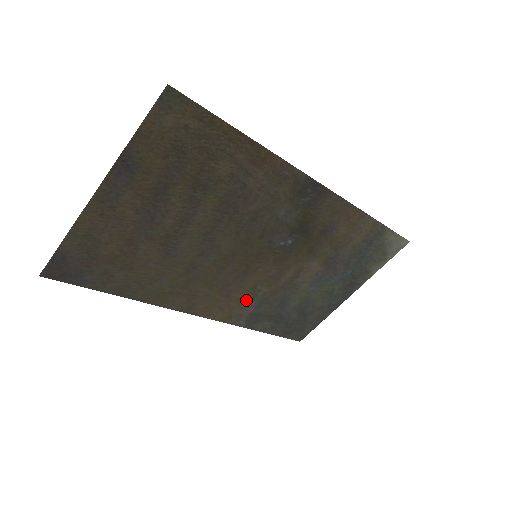
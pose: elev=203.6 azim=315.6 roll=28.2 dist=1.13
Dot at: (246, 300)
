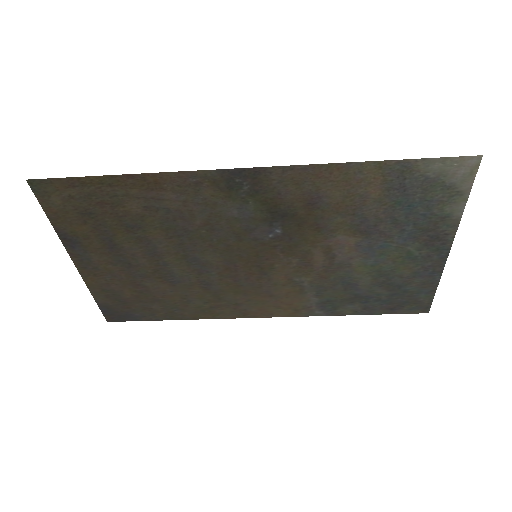
Dot at: (297, 293)
